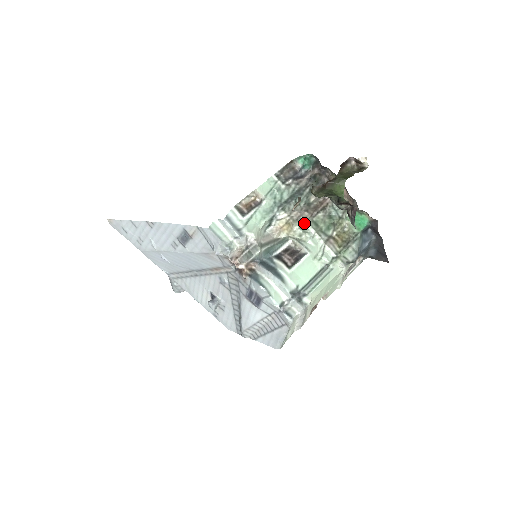
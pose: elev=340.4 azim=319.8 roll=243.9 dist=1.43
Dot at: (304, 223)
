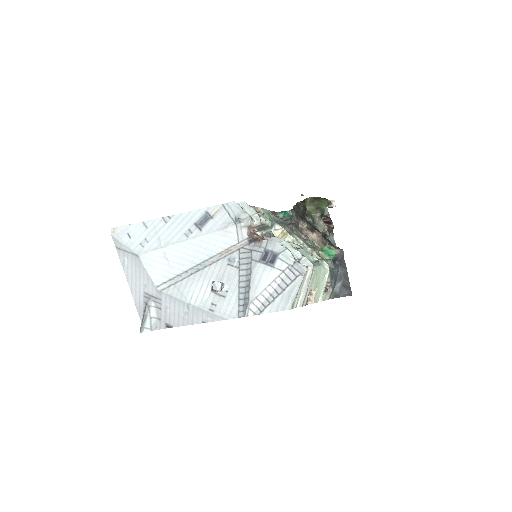
Dot at: (295, 236)
